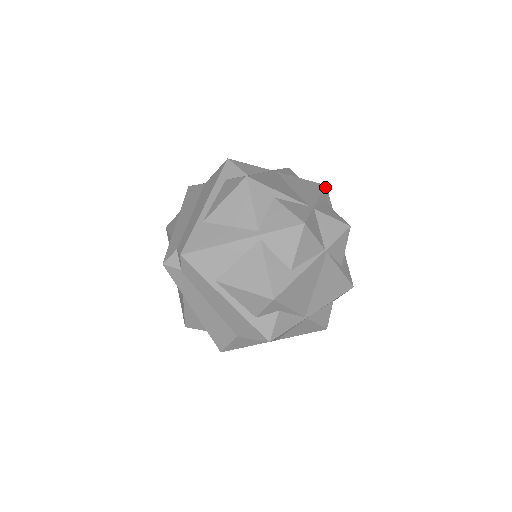
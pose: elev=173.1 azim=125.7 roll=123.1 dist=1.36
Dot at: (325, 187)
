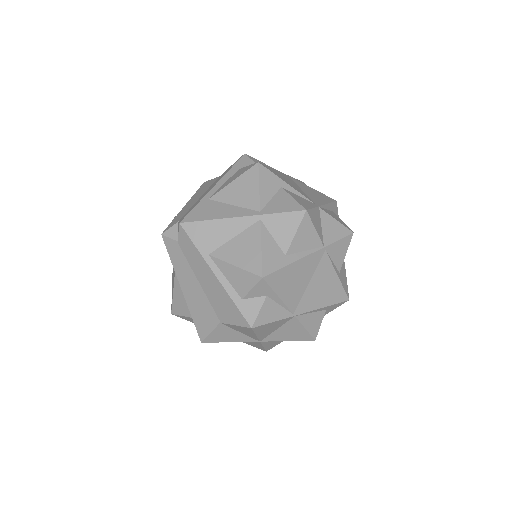
Dot at: (335, 201)
